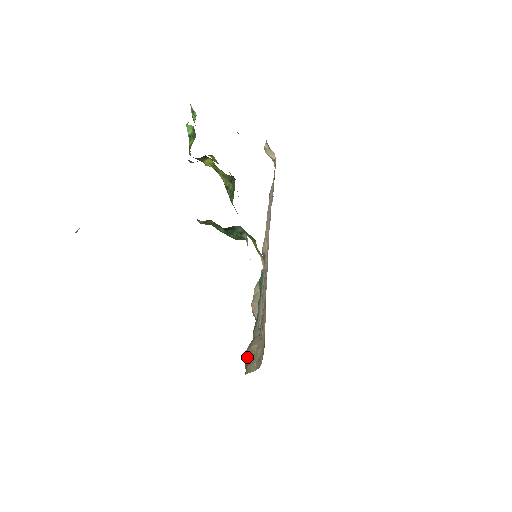
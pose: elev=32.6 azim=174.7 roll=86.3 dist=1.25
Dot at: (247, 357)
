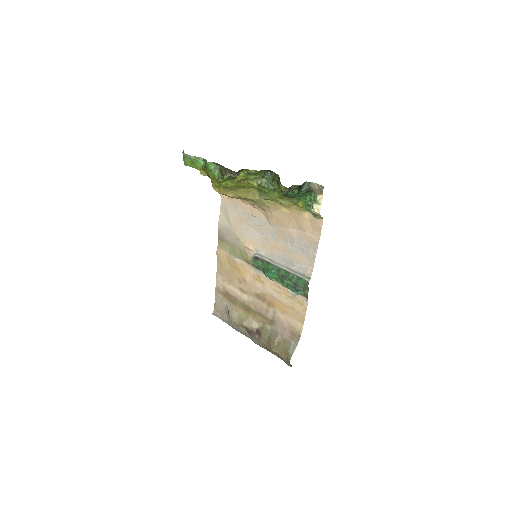
Dot at: (279, 351)
